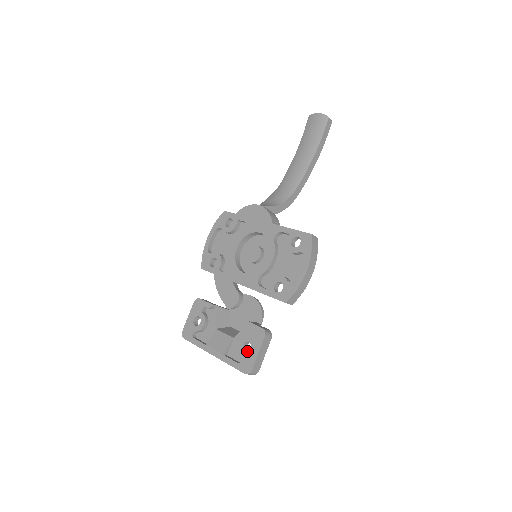
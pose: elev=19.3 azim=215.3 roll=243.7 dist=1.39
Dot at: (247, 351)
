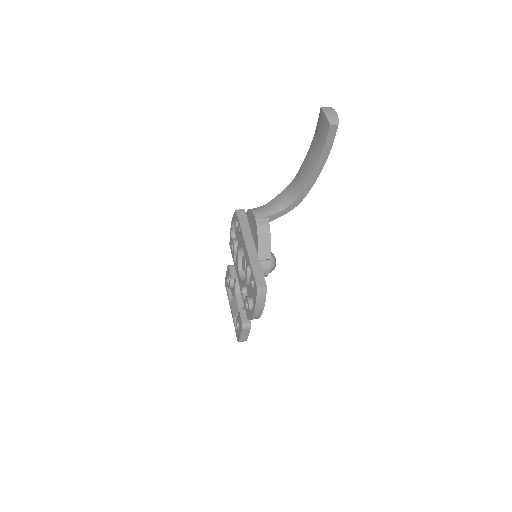
Dot at: occluded
